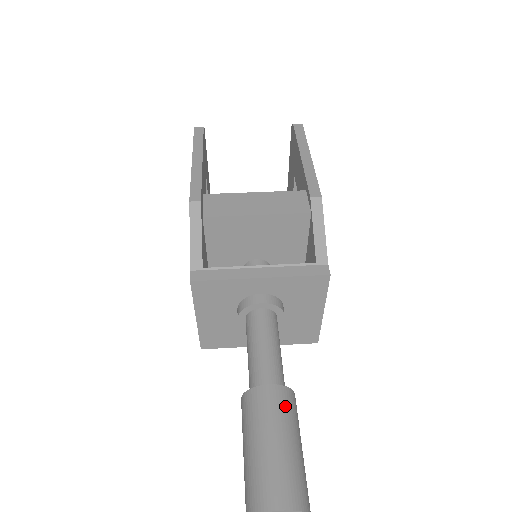
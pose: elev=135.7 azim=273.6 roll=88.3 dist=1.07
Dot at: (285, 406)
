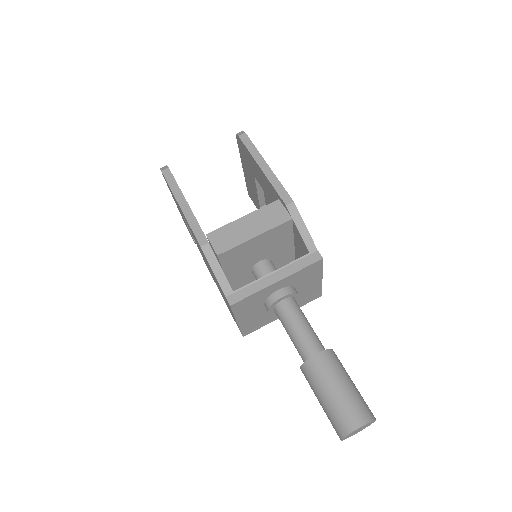
Dot at: (333, 363)
